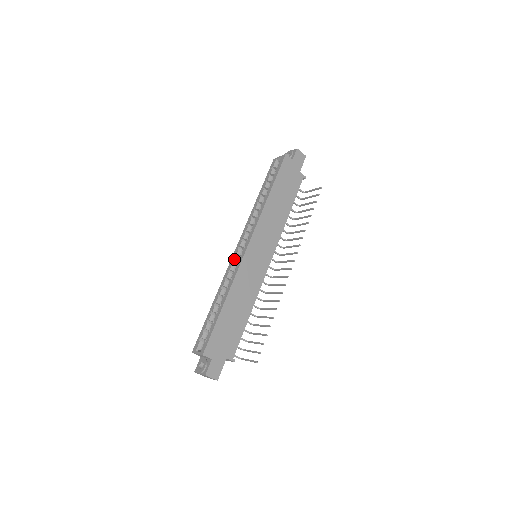
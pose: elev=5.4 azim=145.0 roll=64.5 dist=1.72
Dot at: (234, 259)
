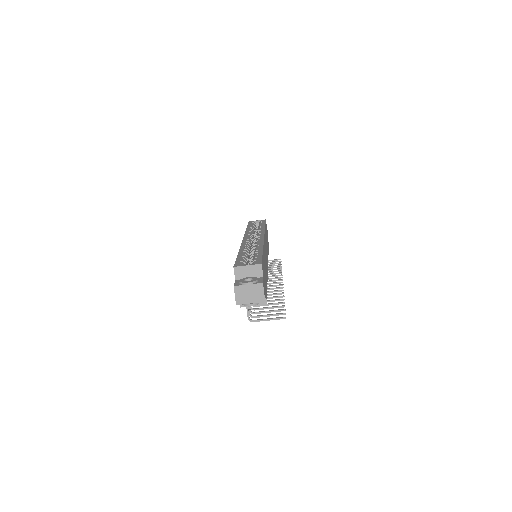
Dot at: (248, 240)
